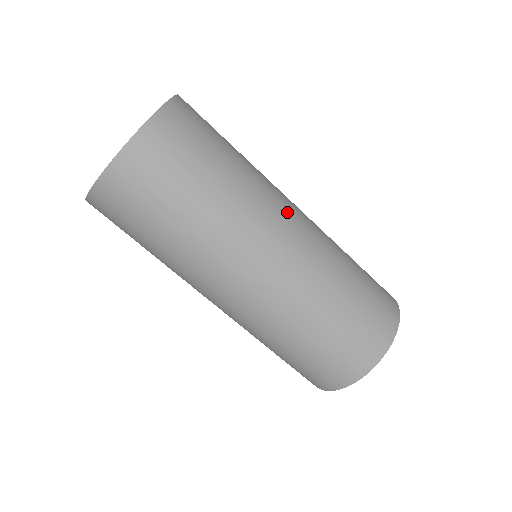
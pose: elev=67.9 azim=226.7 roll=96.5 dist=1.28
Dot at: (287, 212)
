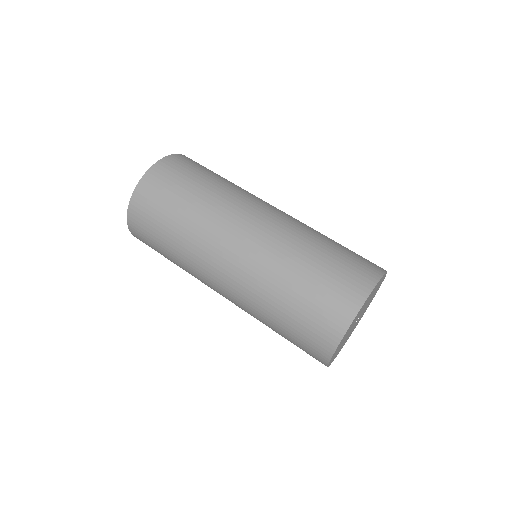
Dot at: occluded
